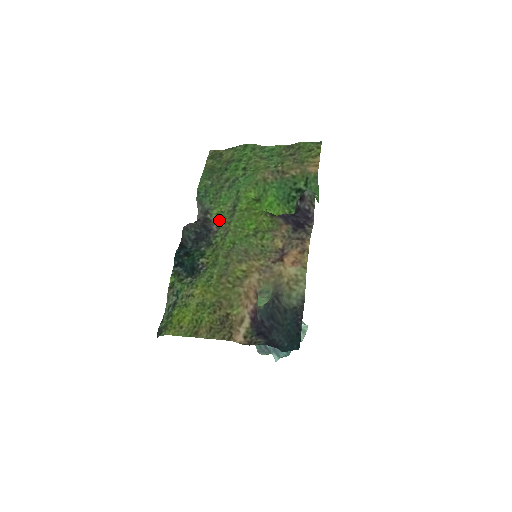
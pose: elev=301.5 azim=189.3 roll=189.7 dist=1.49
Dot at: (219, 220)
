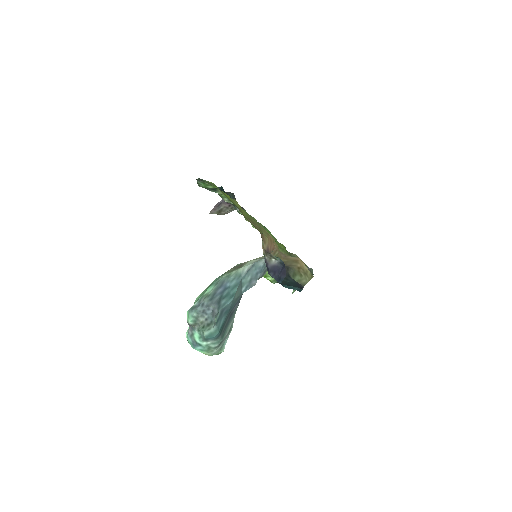
Dot at: occluded
